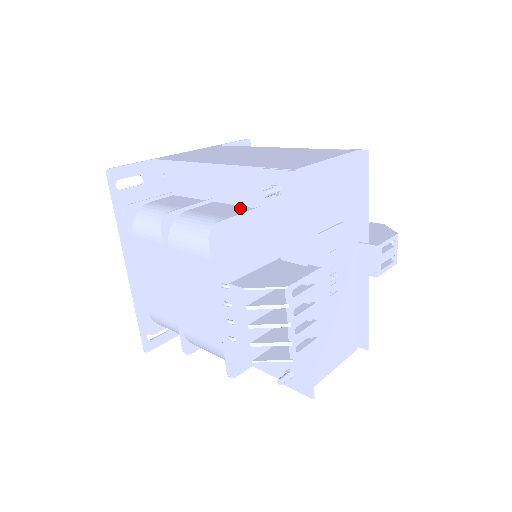
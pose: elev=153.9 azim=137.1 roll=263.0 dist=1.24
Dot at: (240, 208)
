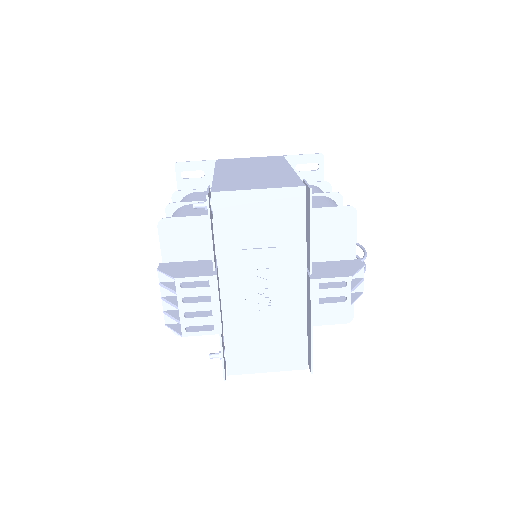
Dot at: occluded
